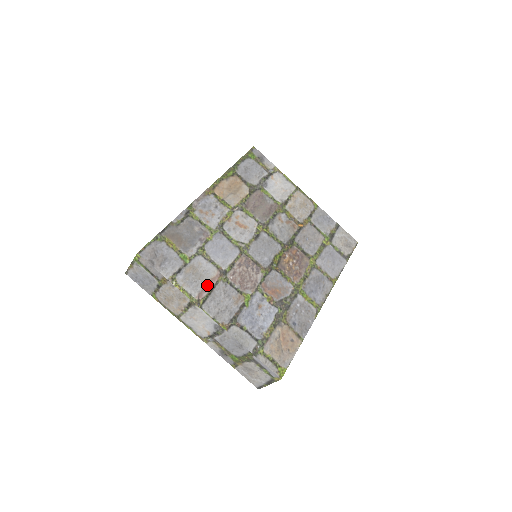
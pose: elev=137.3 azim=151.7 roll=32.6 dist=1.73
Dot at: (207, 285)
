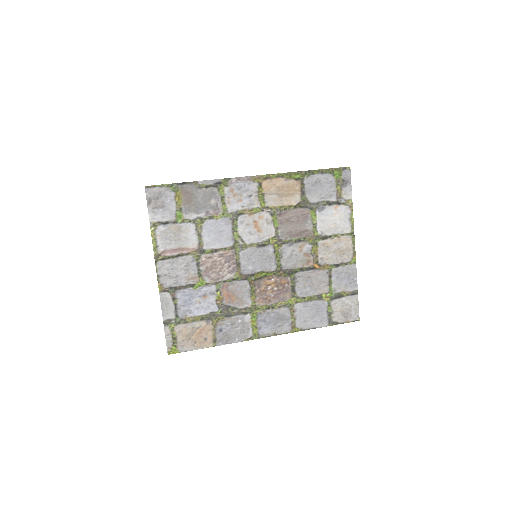
Dot at: (177, 250)
